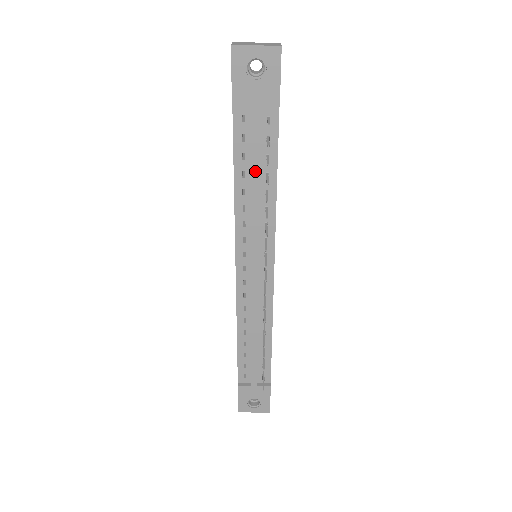
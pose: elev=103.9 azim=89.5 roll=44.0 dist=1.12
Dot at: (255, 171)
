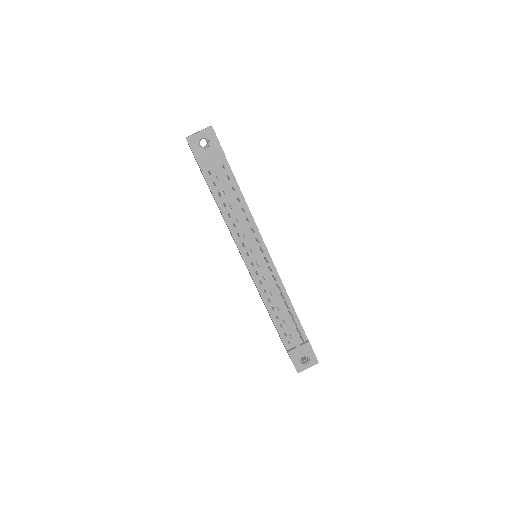
Dot at: (230, 199)
